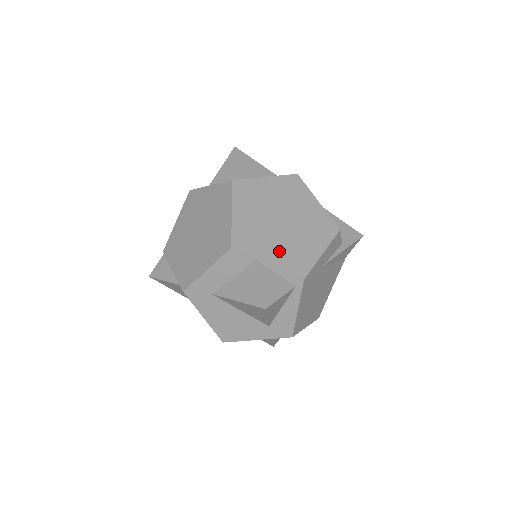
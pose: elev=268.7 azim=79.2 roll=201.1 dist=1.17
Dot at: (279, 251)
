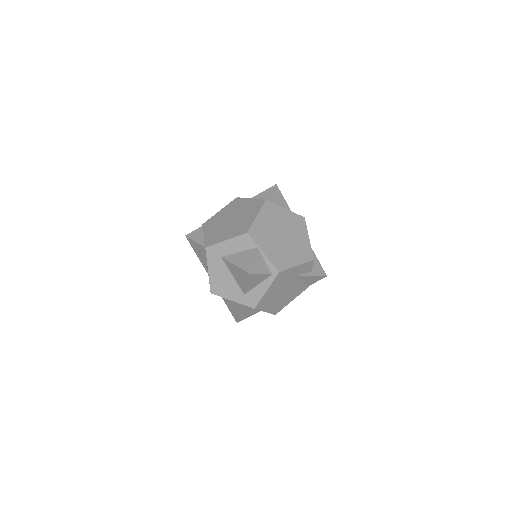
Dot at: (273, 250)
